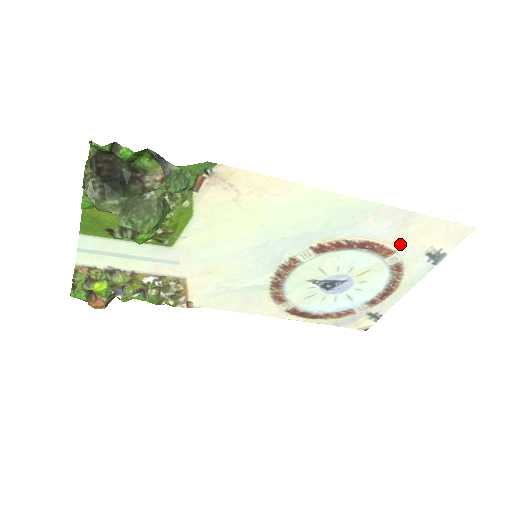
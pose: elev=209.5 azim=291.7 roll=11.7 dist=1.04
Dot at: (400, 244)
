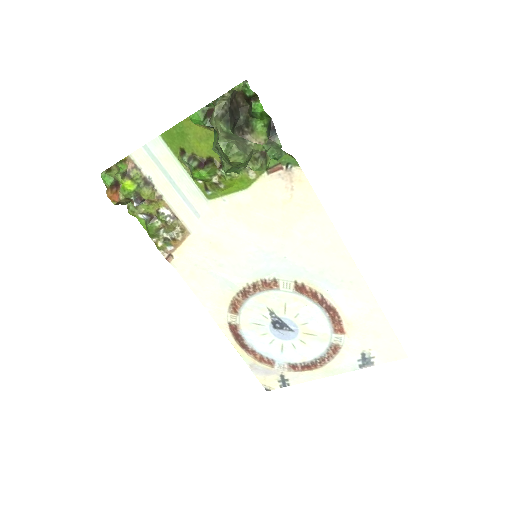
Dot at: (353, 330)
